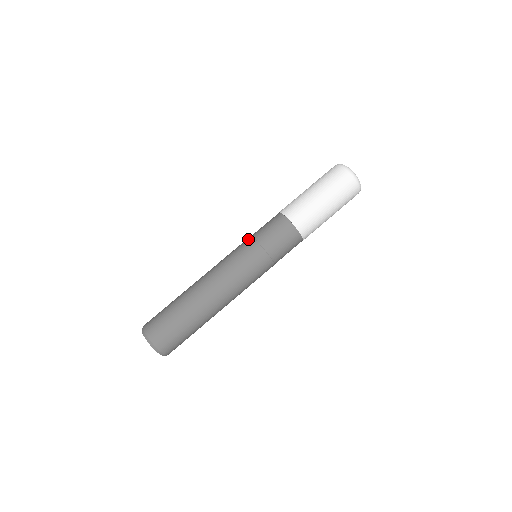
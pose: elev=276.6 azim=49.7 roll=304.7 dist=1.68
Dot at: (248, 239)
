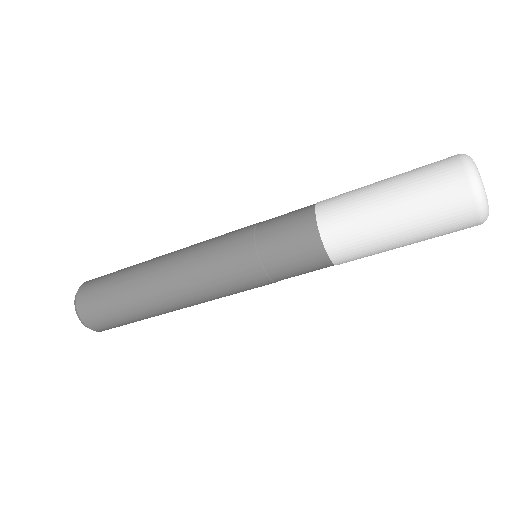
Dot at: (249, 254)
